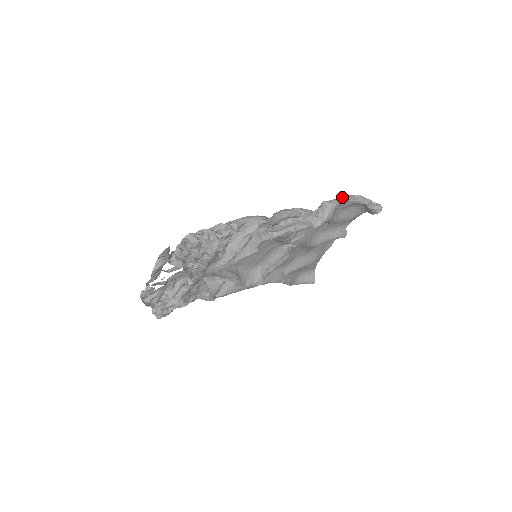
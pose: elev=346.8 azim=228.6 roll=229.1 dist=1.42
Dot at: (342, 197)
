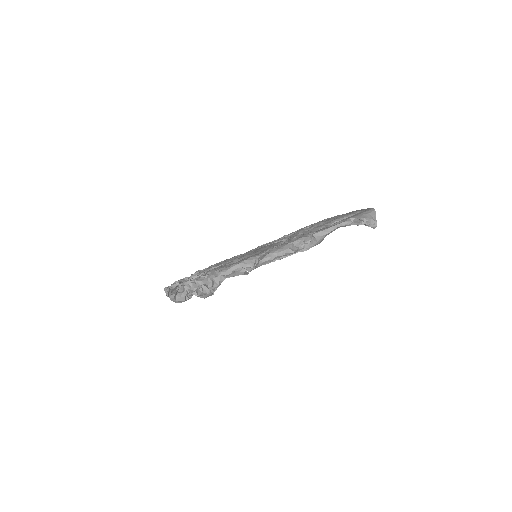
Dot at: (333, 227)
